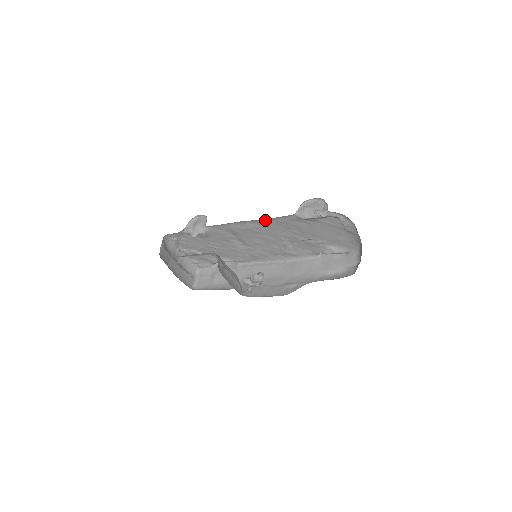
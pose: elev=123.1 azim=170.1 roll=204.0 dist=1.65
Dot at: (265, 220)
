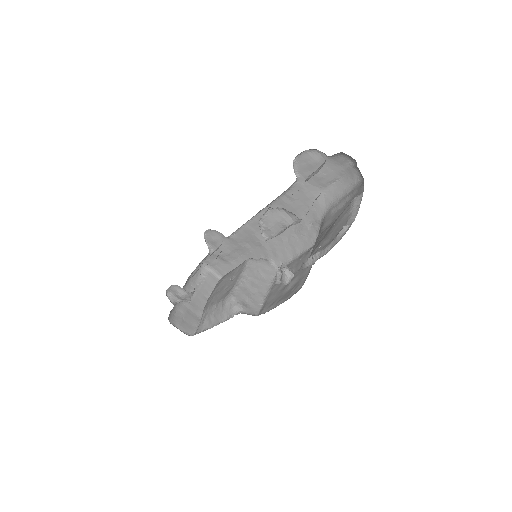
Dot at: occluded
